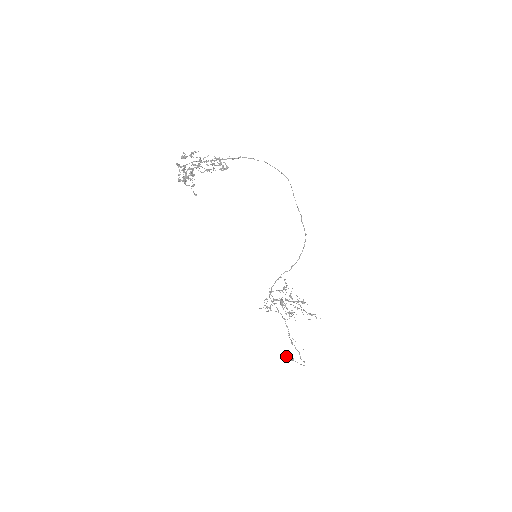
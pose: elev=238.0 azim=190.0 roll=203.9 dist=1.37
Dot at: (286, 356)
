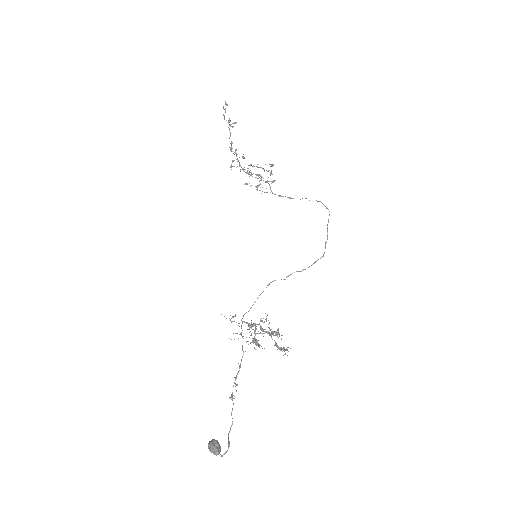
Dot at: (212, 440)
